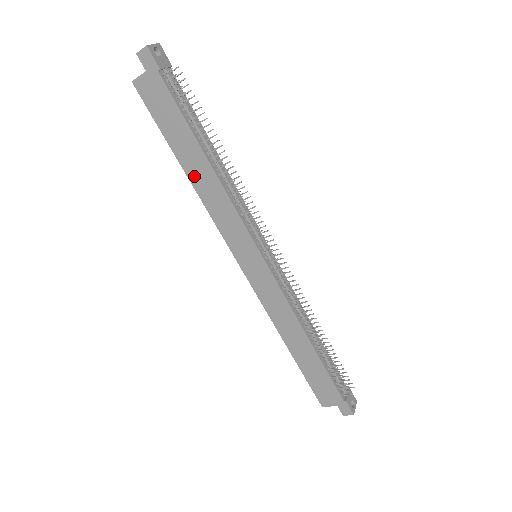
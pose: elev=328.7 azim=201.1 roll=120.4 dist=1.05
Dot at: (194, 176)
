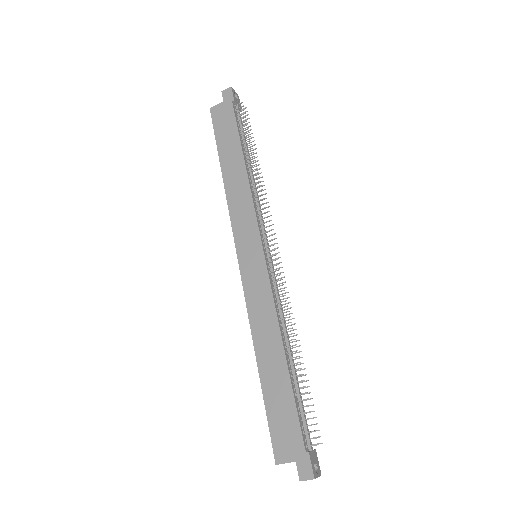
Dot at: (228, 175)
